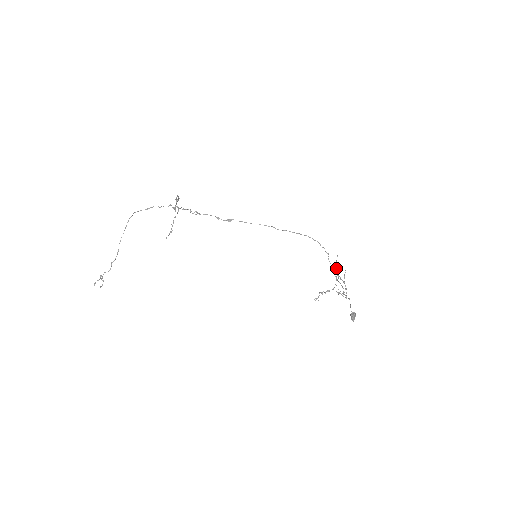
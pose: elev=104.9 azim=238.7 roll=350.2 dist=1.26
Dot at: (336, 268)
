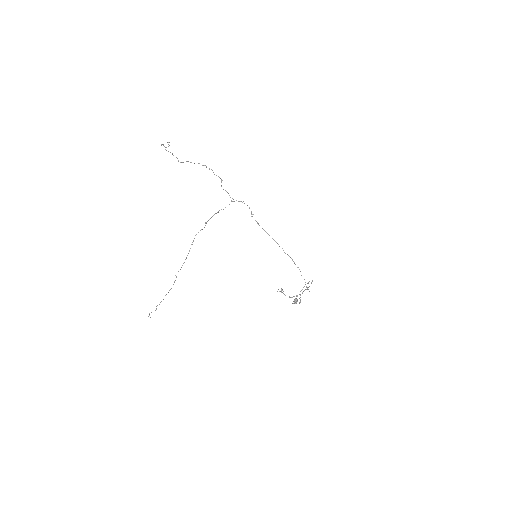
Dot at: occluded
